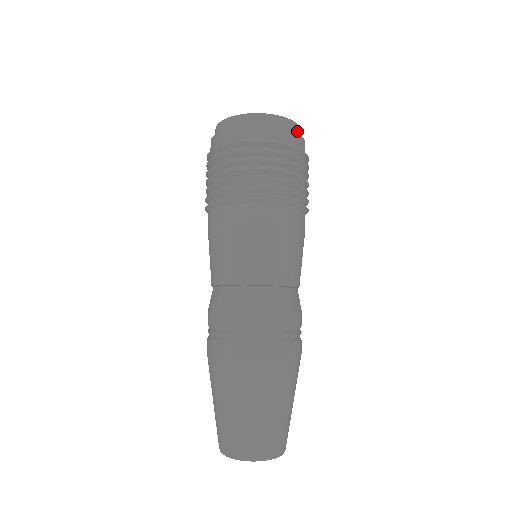
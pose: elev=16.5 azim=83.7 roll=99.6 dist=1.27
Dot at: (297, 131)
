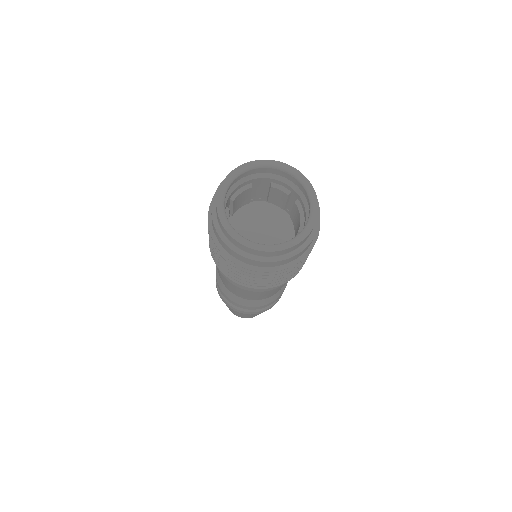
Dot at: (311, 232)
